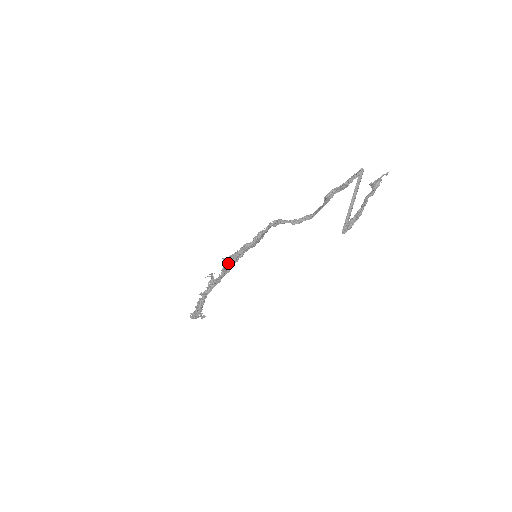
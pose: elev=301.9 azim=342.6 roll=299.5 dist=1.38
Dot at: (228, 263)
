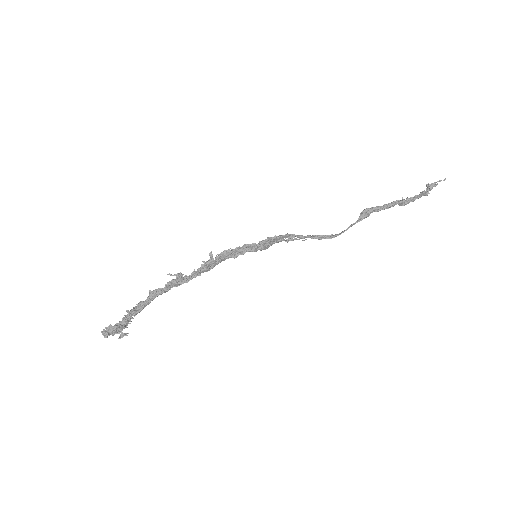
Dot at: (213, 260)
